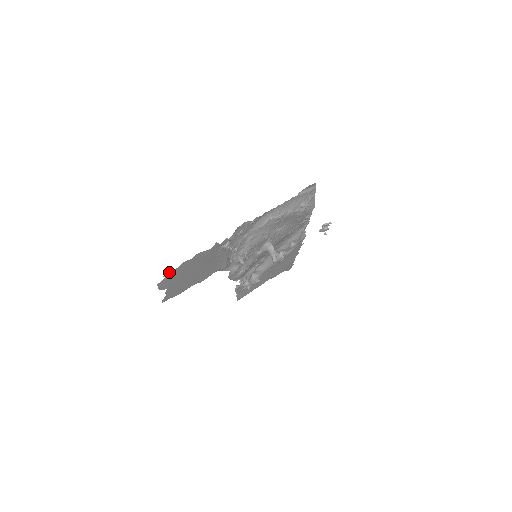
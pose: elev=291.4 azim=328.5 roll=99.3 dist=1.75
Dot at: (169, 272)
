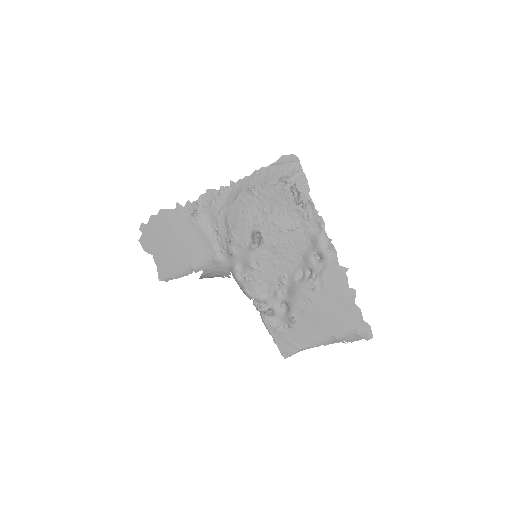
Dot at: (143, 226)
